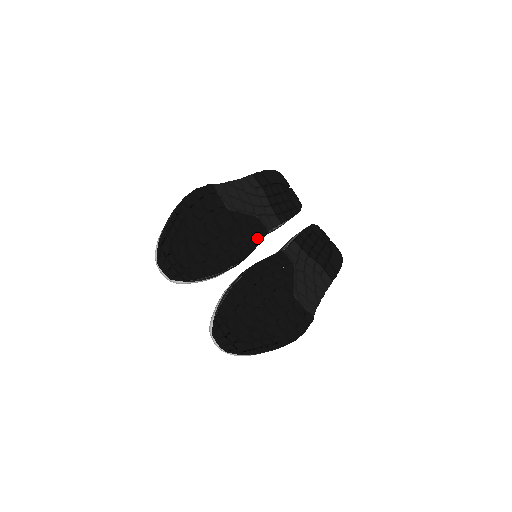
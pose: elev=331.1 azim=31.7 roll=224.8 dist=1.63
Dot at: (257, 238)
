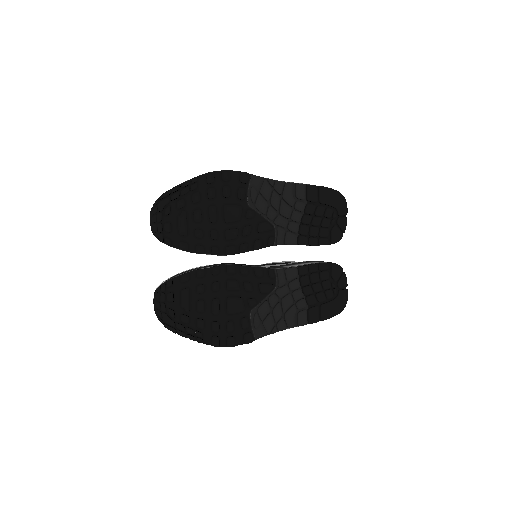
Dot at: (255, 244)
